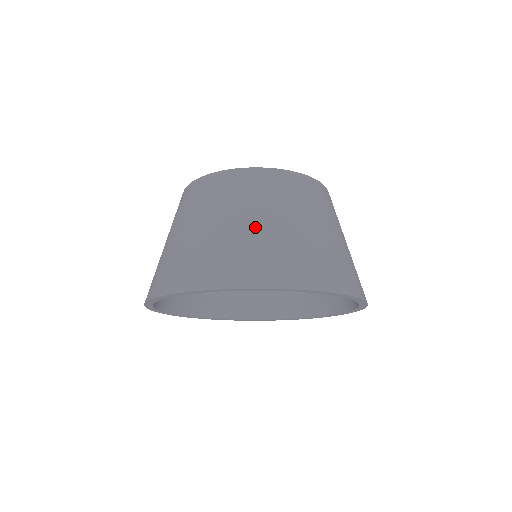
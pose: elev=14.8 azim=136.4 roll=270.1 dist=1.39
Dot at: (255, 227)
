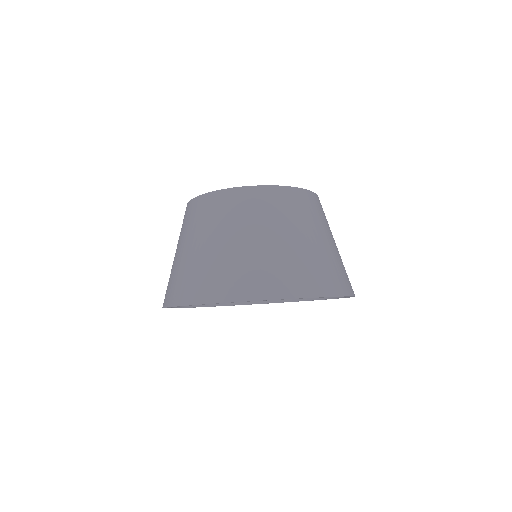
Dot at: (319, 244)
